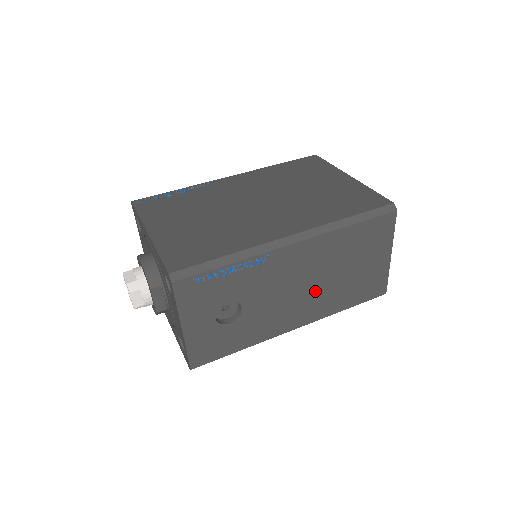
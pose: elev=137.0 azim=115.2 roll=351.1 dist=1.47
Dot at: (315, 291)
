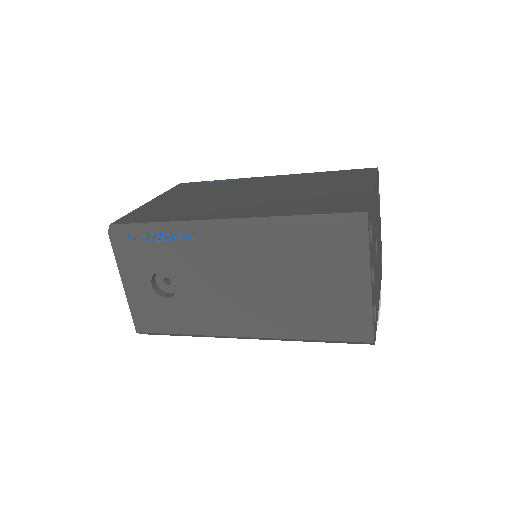
Dot at: (262, 297)
